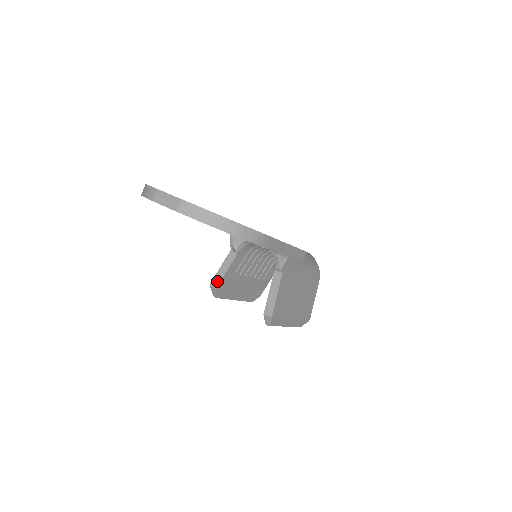
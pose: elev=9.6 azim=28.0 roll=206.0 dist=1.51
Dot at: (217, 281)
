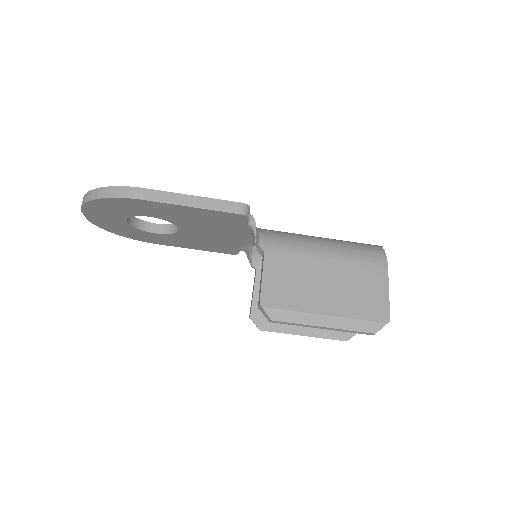
Dot at: (250, 309)
